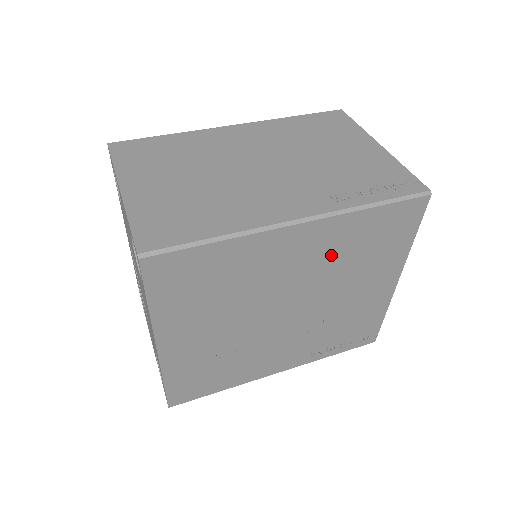
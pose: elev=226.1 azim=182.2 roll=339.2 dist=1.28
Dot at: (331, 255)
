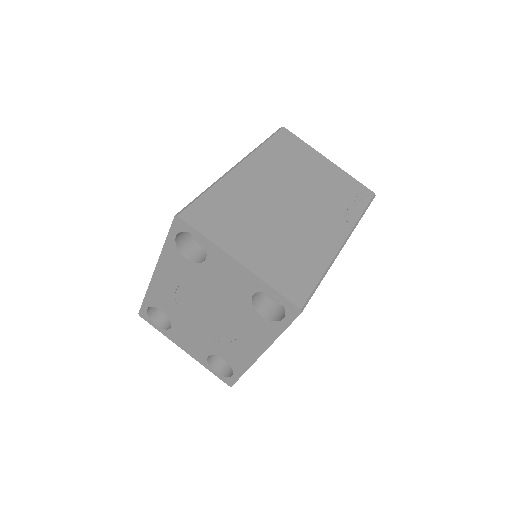
Dot at: occluded
